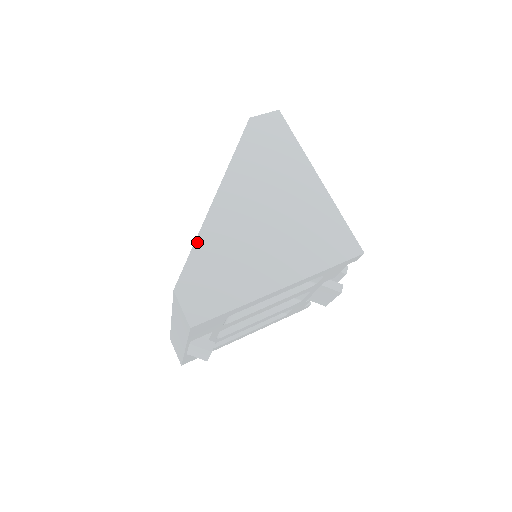
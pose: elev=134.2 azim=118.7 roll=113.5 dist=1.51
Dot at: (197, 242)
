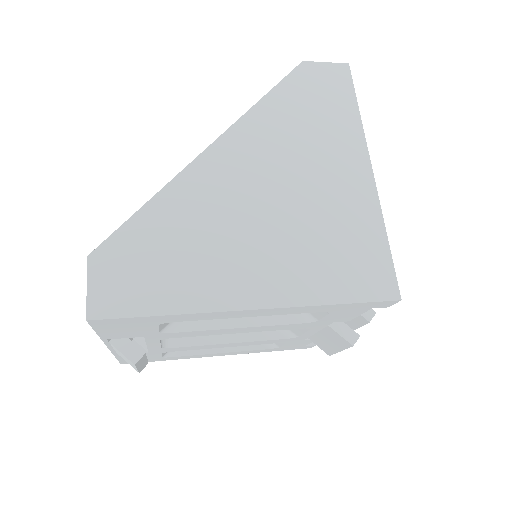
Dot at: (154, 200)
